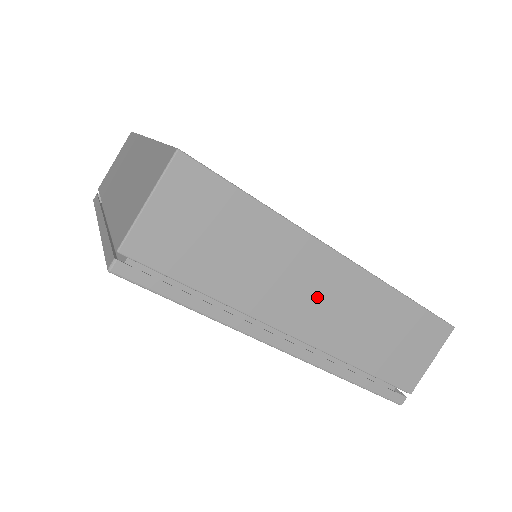
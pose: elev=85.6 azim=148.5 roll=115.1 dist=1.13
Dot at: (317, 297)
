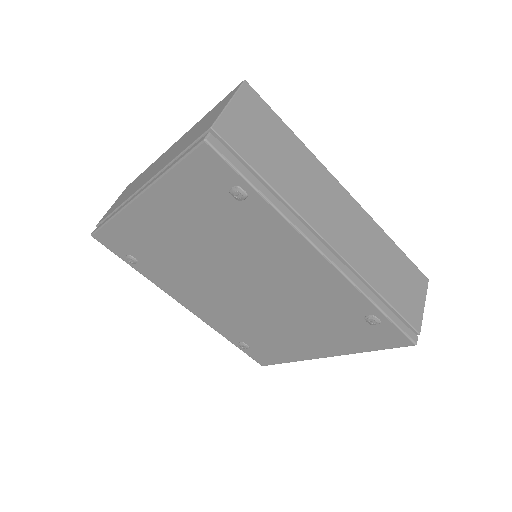
Dot at: (339, 217)
